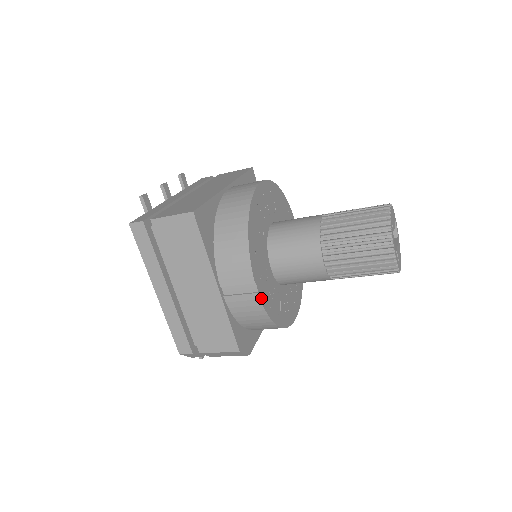
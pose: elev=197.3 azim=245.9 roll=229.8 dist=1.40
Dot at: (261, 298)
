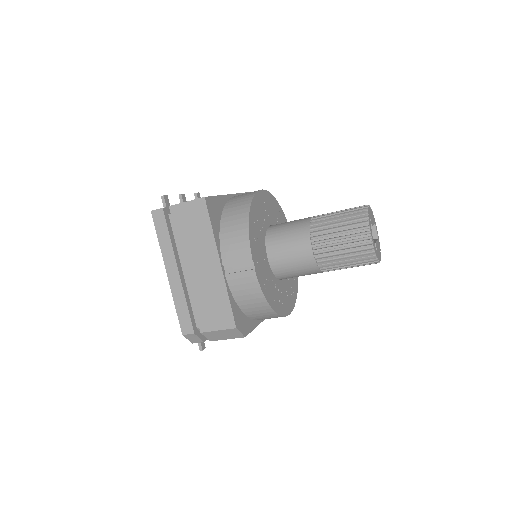
Dot at: (257, 275)
